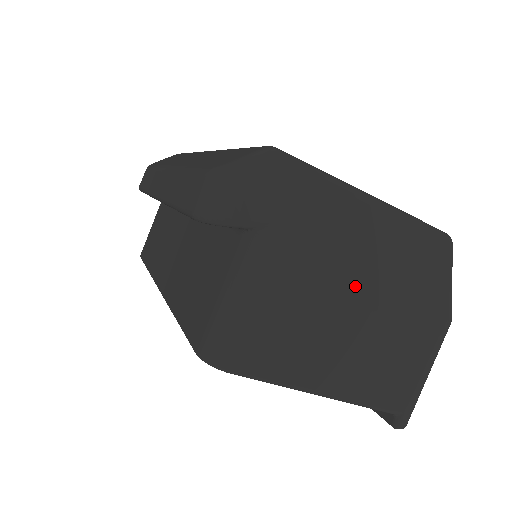
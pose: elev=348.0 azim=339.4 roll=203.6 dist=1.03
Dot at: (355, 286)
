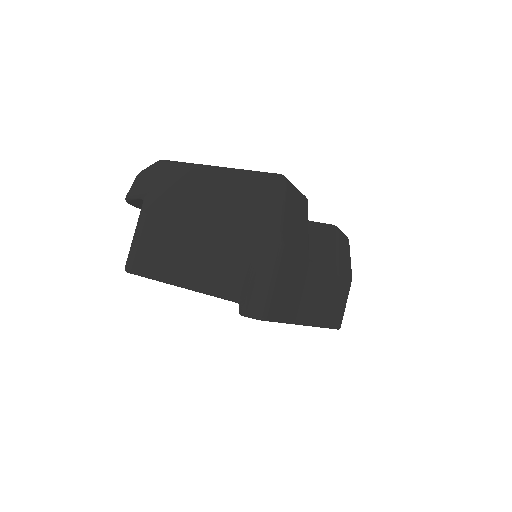
Dot at: (194, 215)
